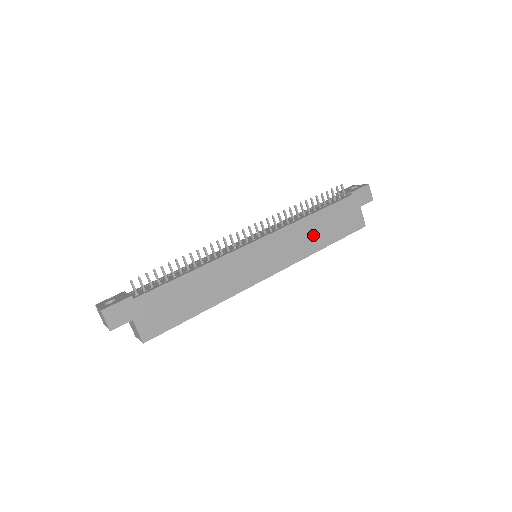
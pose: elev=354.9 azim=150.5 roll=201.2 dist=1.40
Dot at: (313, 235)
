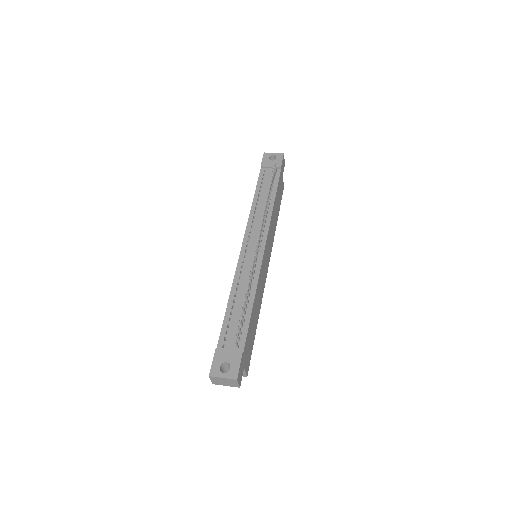
Dot at: (275, 217)
